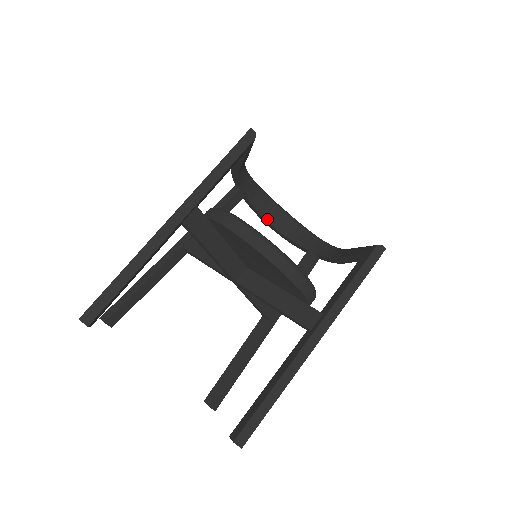
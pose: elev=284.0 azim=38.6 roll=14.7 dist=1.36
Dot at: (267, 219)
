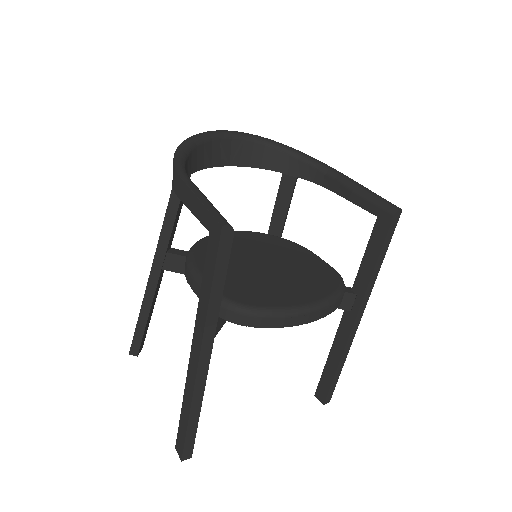
Dot at: (220, 164)
